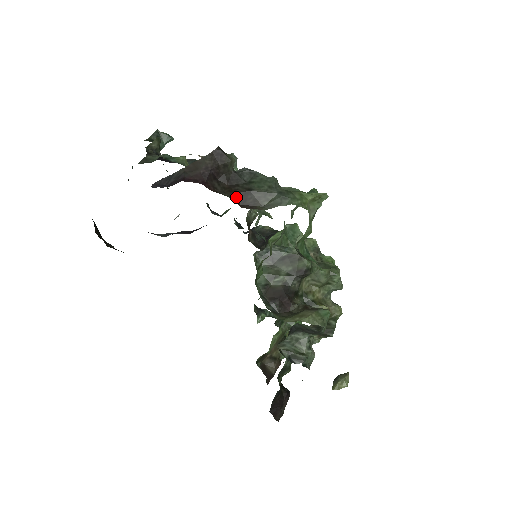
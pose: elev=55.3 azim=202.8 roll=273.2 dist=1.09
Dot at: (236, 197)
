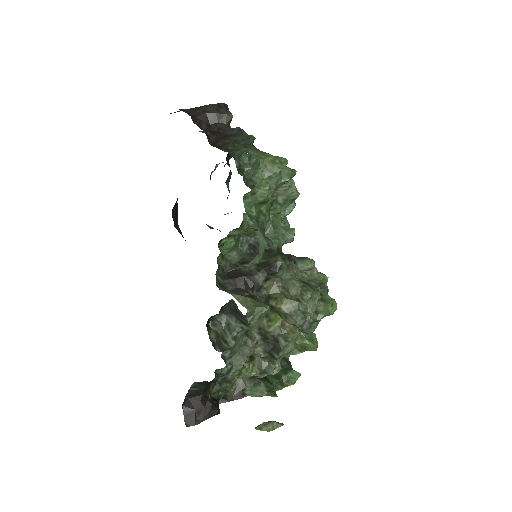
Dot at: (212, 137)
